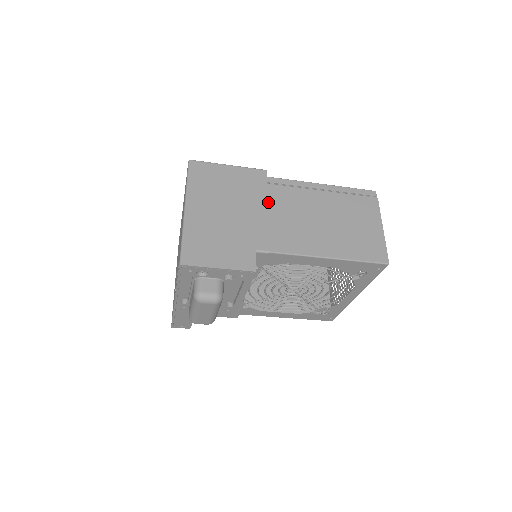
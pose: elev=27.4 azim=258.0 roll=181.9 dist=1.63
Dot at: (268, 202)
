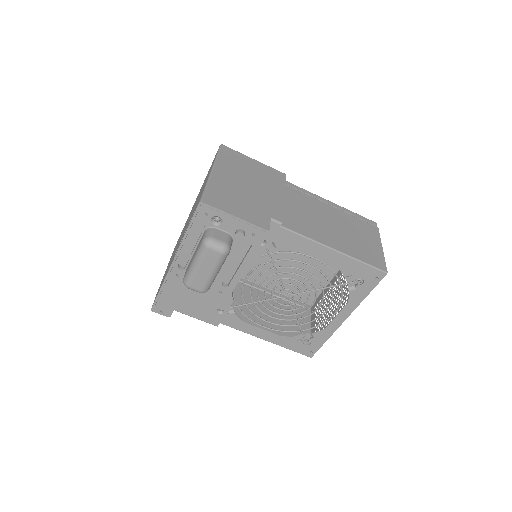
Dot at: (284, 195)
